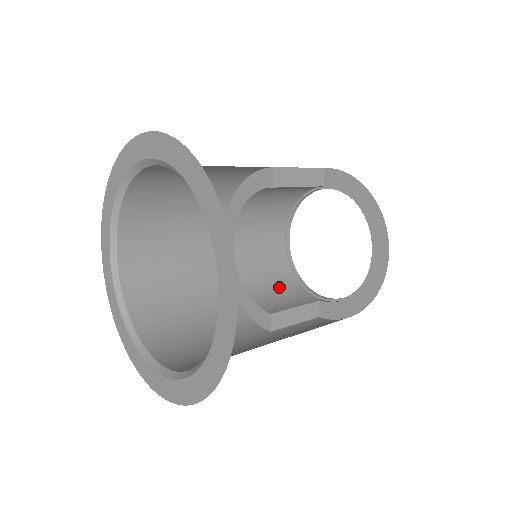
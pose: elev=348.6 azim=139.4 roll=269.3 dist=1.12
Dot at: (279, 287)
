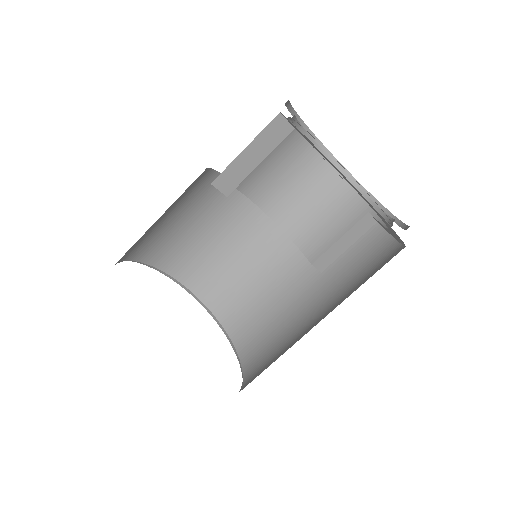
Dot at: (322, 206)
